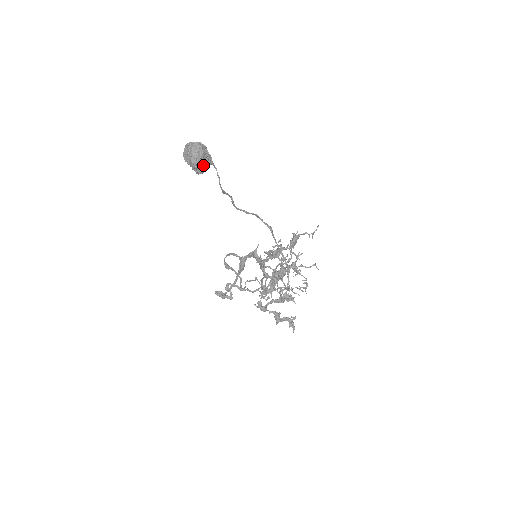
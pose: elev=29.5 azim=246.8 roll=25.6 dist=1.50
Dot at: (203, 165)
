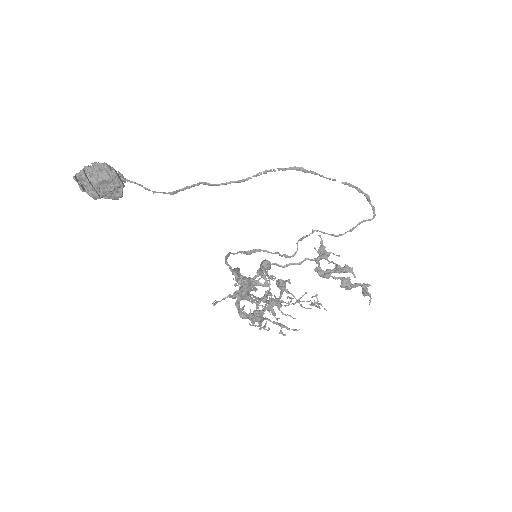
Dot at: (112, 191)
